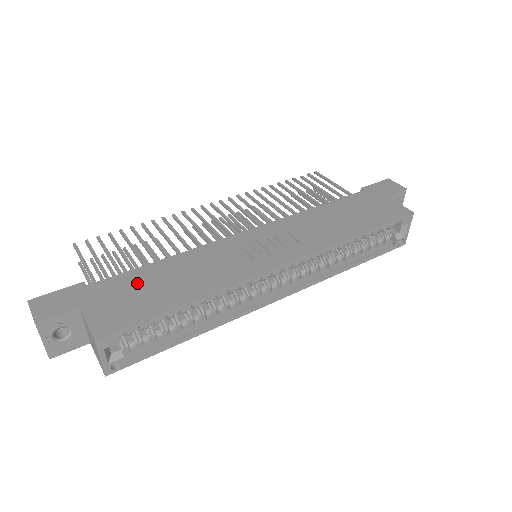
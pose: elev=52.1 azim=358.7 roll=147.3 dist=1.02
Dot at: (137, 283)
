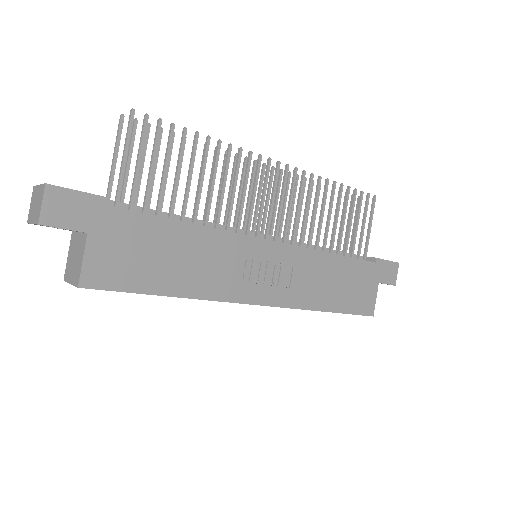
Dot at: (151, 240)
